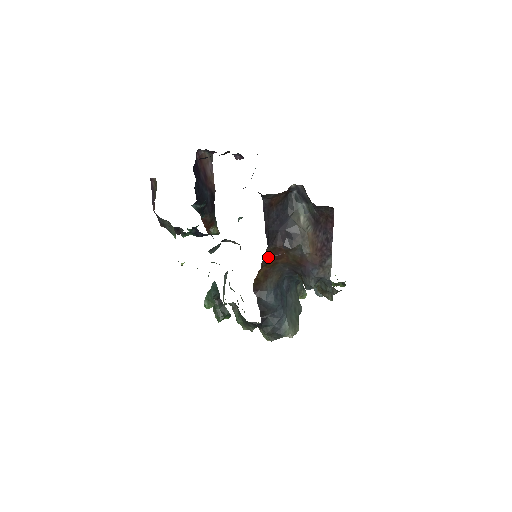
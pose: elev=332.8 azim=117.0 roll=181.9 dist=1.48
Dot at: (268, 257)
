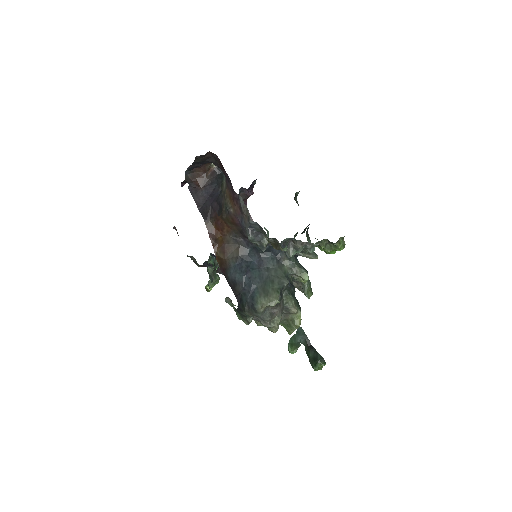
Dot at: (213, 231)
